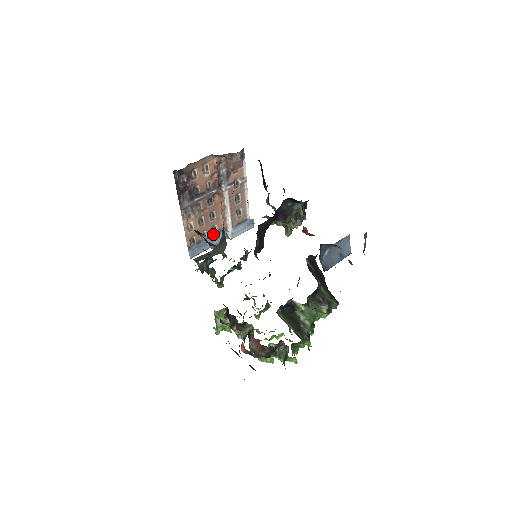
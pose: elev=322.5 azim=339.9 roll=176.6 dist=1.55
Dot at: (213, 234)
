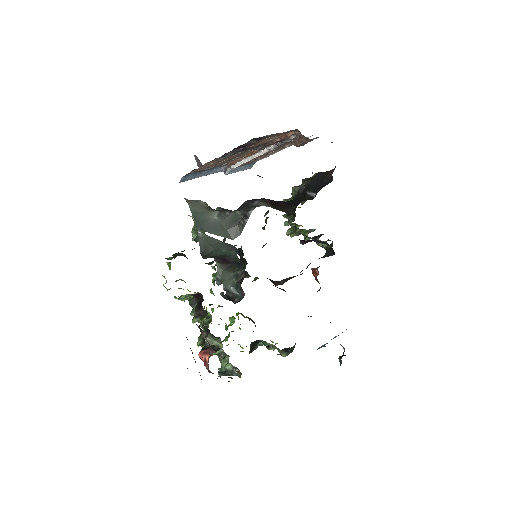
Dot at: (216, 166)
